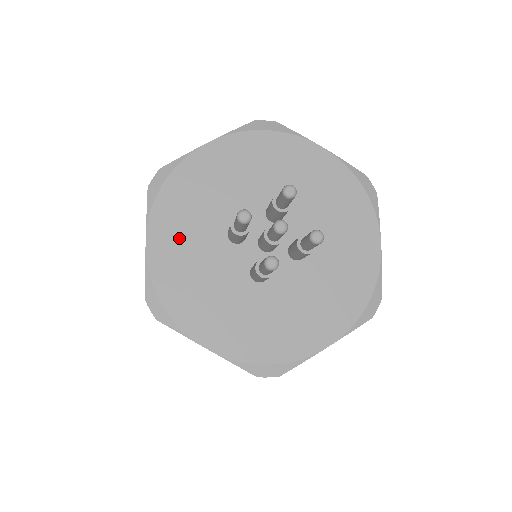
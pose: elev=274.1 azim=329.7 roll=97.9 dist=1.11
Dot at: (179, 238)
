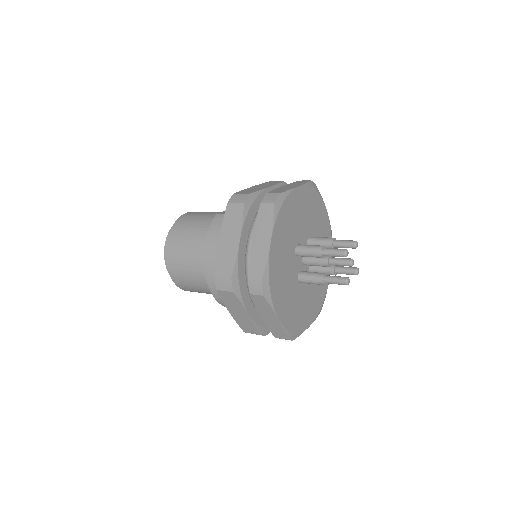
Dot at: (281, 244)
